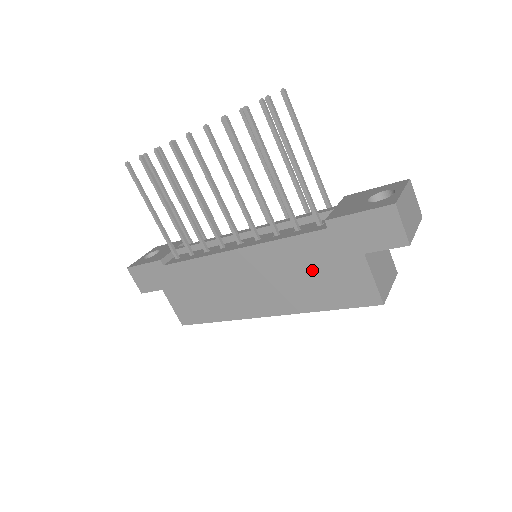
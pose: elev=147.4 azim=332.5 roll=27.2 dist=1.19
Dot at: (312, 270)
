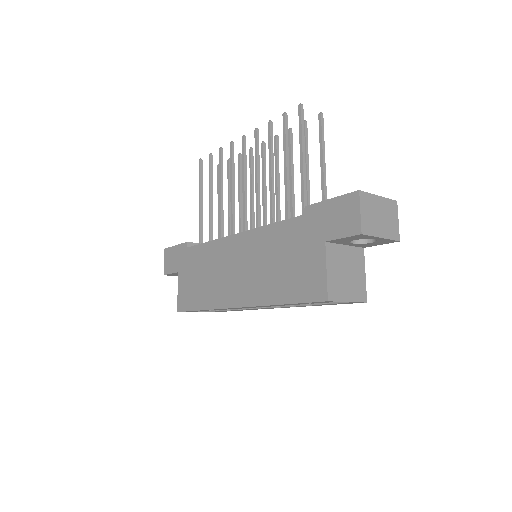
Dot at: (283, 257)
